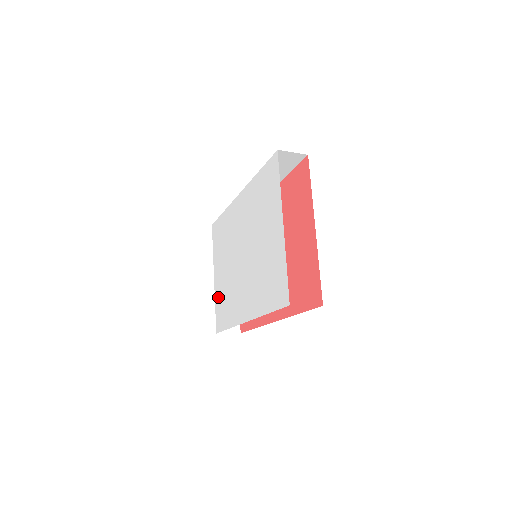
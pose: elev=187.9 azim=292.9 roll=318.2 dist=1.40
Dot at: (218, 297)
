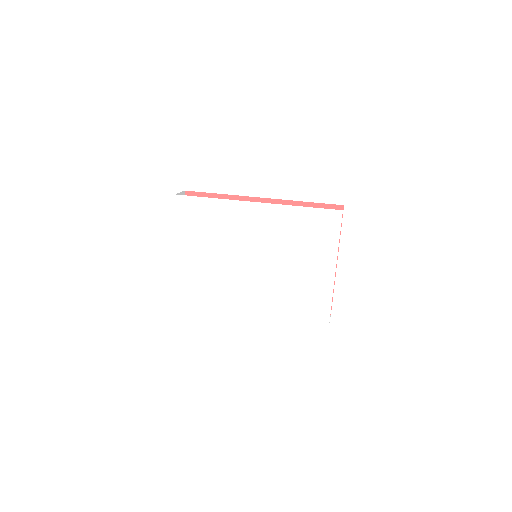
Dot at: (187, 273)
